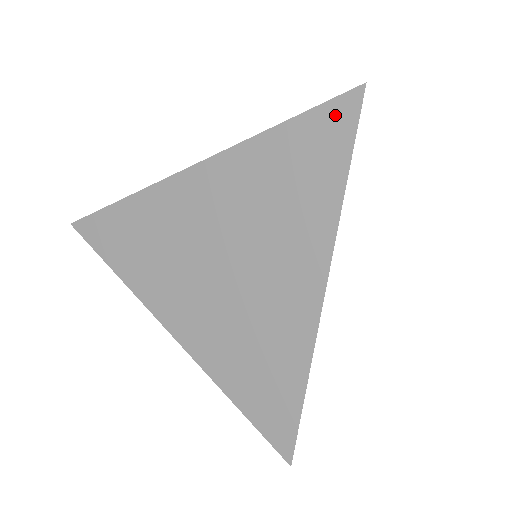
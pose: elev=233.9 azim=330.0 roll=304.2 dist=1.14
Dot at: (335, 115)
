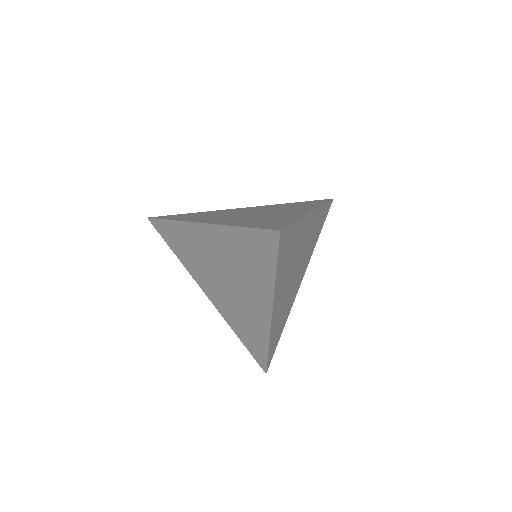
Dot at: (267, 238)
